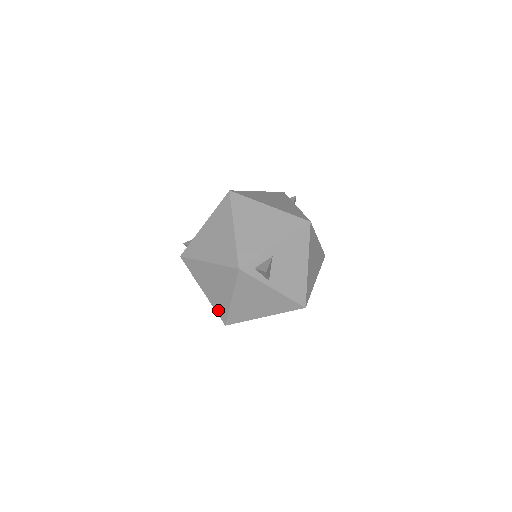
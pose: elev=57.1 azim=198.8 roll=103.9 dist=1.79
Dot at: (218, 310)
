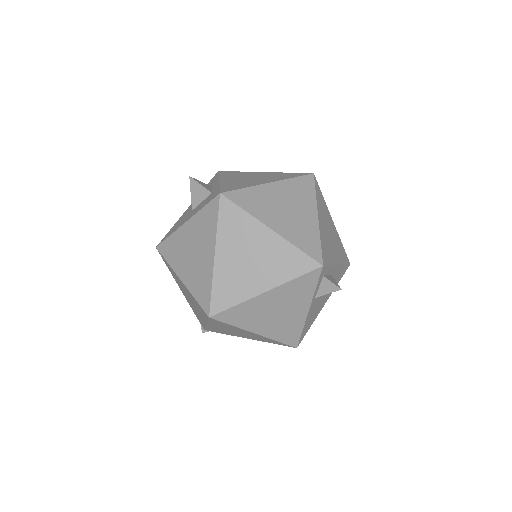
Dot at: (219, 292)
